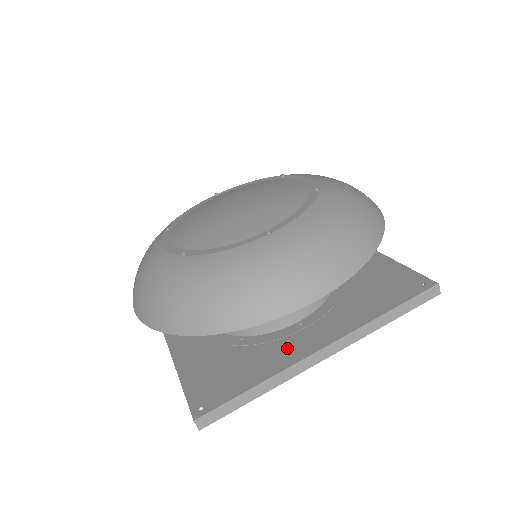
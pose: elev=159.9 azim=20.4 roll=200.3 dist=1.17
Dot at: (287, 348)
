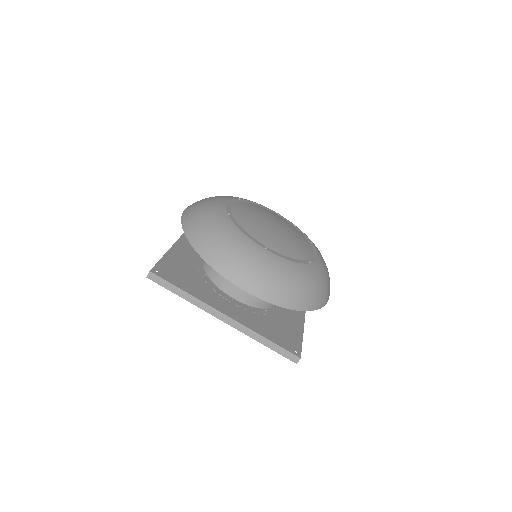
Dot at: (215, 298)
